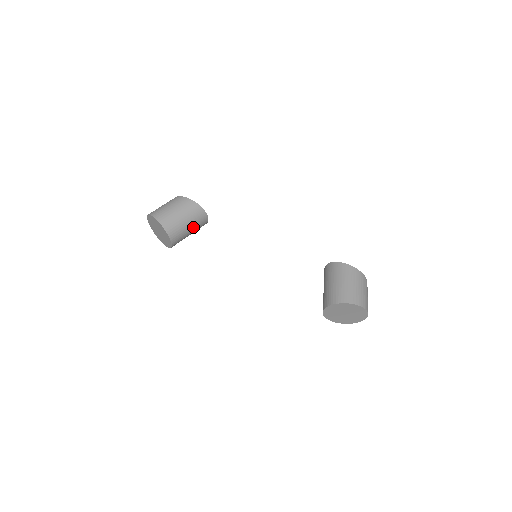
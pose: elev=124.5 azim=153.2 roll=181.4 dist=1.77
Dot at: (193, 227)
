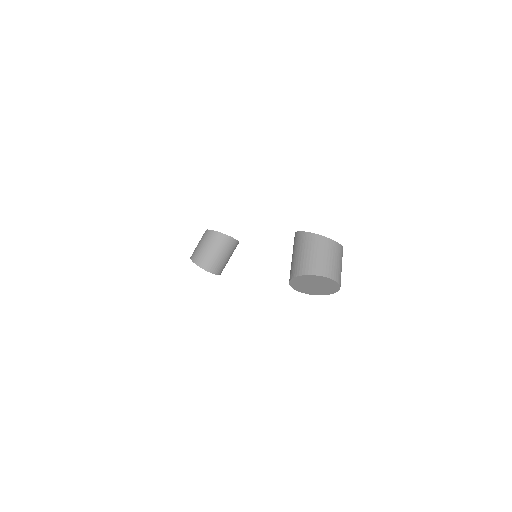
Dot at: (221, 251)
